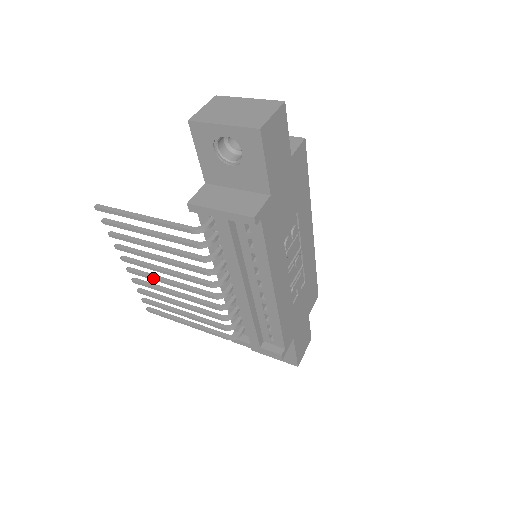
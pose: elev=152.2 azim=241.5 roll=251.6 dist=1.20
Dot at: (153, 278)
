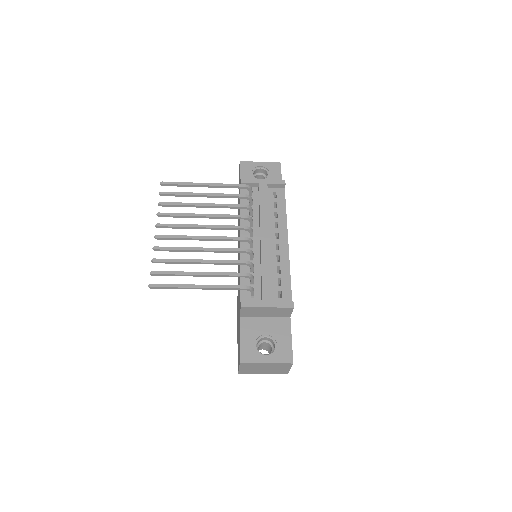
Dot at: (185, 236)
